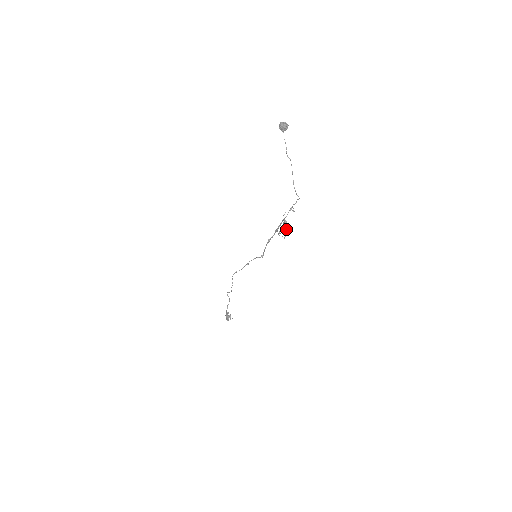
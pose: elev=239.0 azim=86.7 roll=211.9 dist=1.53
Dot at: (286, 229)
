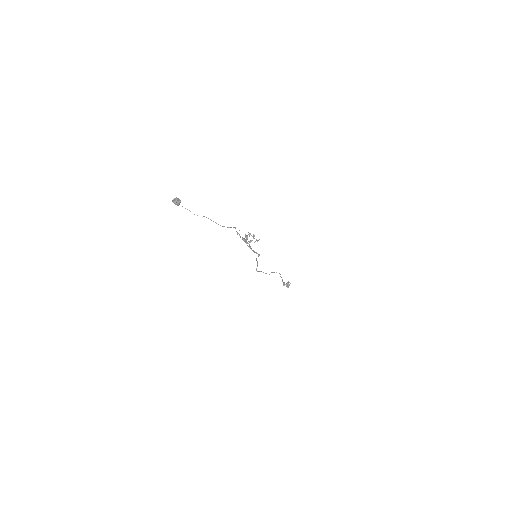
Dot at: (249, 242)
